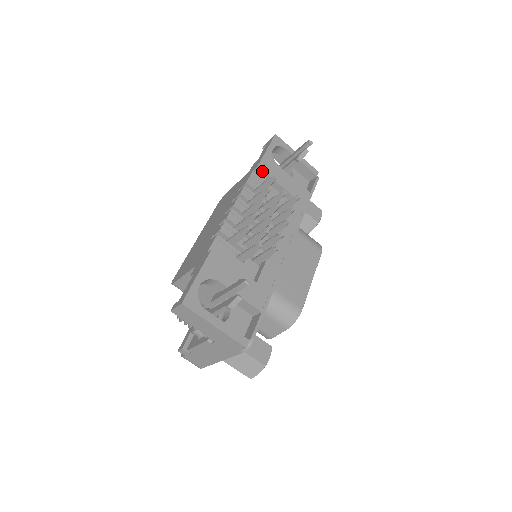
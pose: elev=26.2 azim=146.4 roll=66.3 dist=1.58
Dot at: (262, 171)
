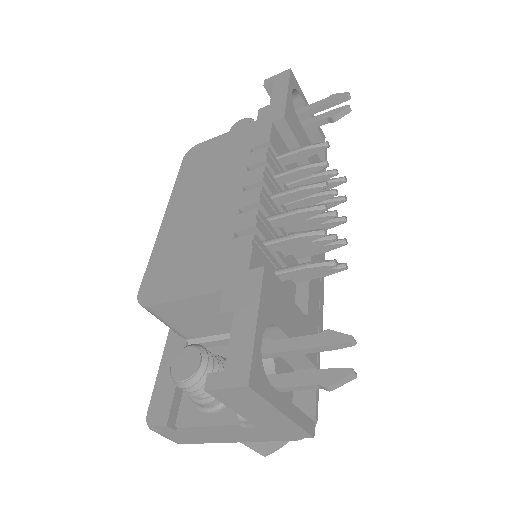
Dot at: (287, 126)
